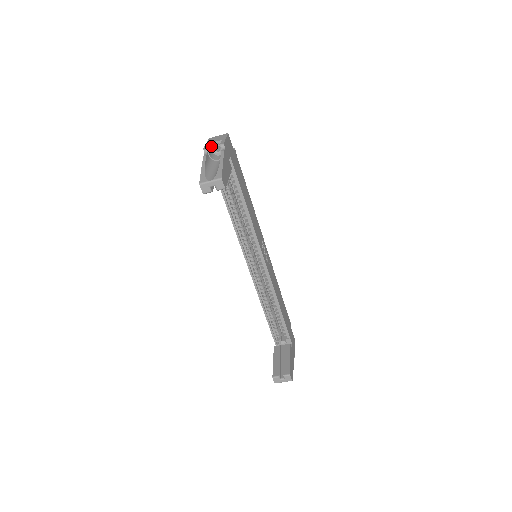
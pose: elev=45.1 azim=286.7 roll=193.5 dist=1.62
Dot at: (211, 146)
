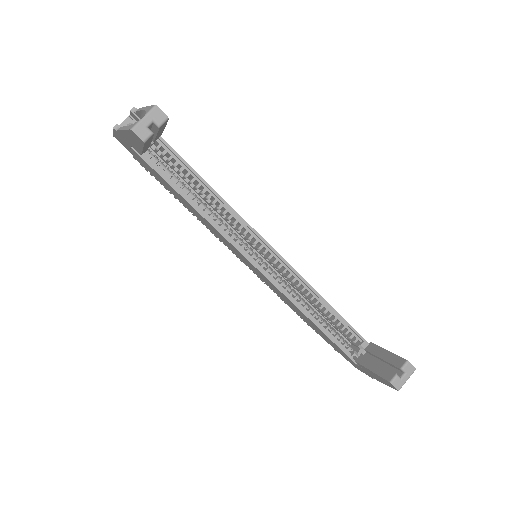
Dot at: occluded
